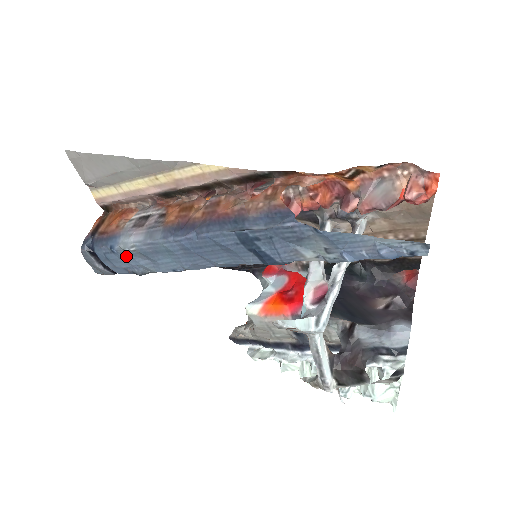
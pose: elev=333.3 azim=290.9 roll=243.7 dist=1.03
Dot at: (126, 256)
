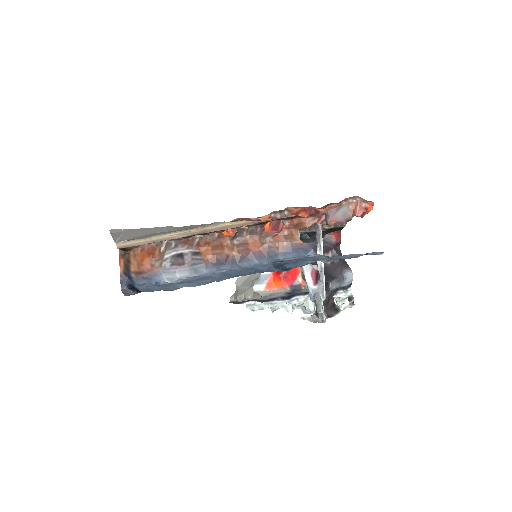
Dot at: (169, 285)
